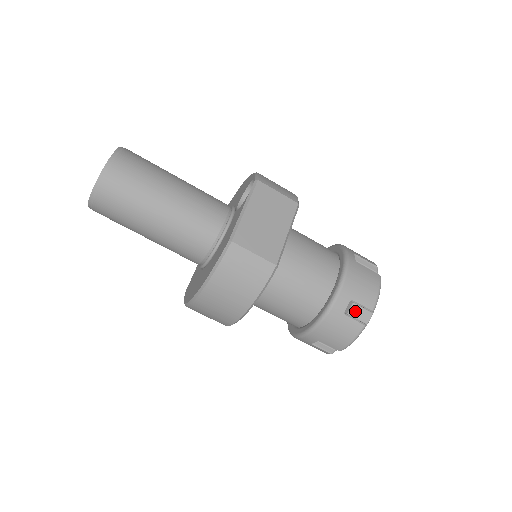
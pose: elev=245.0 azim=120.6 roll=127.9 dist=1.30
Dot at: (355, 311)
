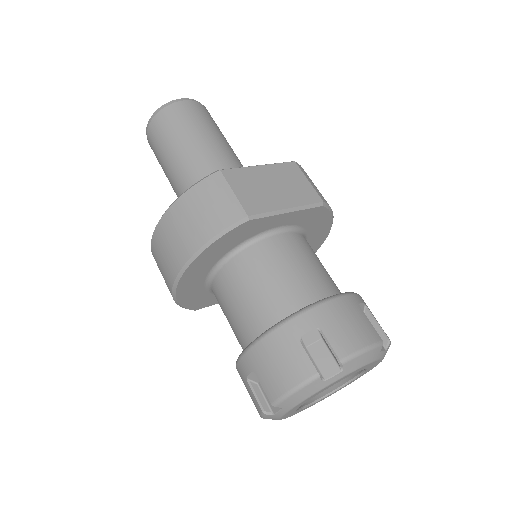
Dot at: (318, 351)
